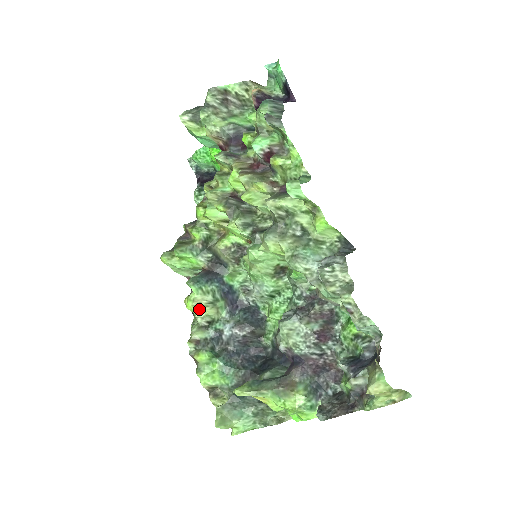
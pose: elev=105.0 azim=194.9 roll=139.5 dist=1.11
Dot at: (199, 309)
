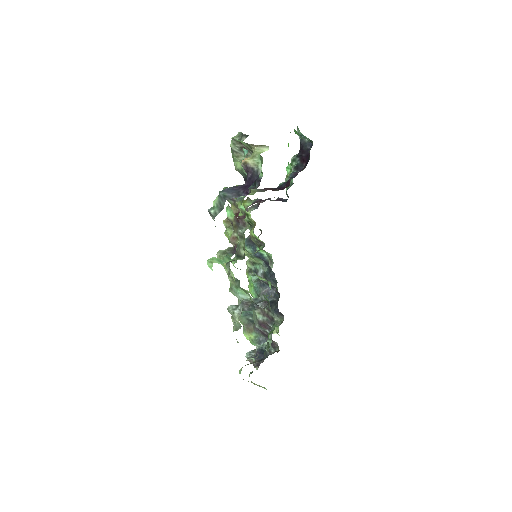
Dot at: occluded
